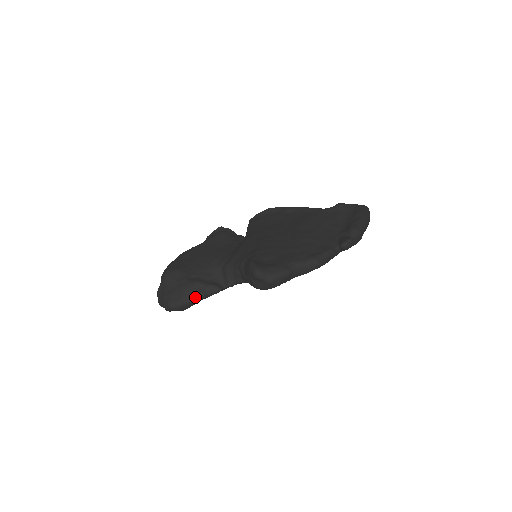
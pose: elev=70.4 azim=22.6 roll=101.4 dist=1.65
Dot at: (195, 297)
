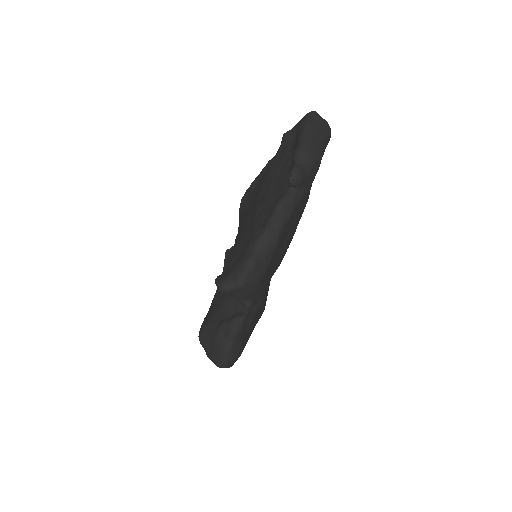
Dot at: (228, 342)
